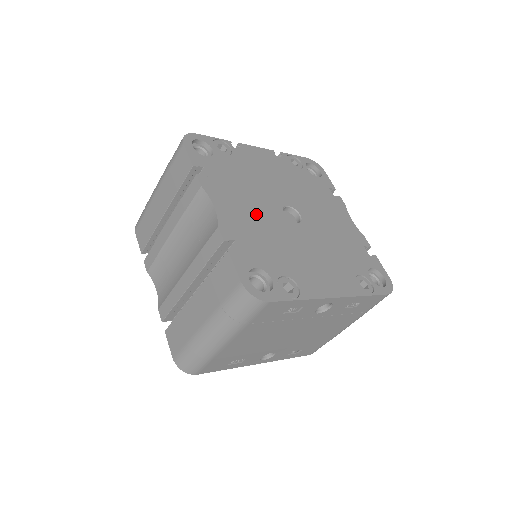
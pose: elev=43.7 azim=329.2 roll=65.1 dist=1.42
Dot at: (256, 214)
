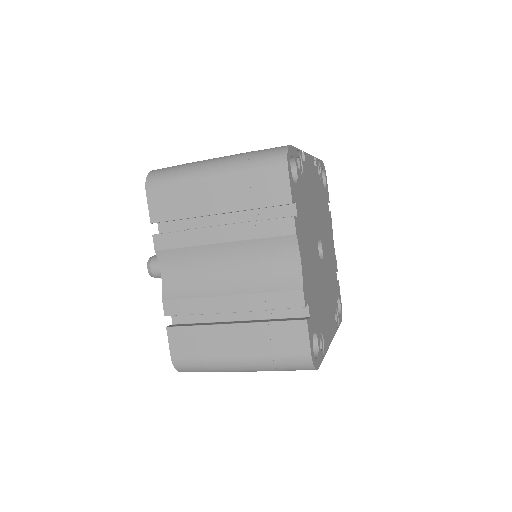
Dot at: (312, 260)
